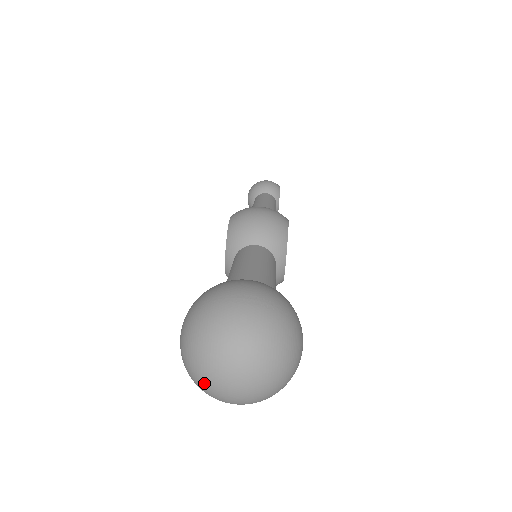
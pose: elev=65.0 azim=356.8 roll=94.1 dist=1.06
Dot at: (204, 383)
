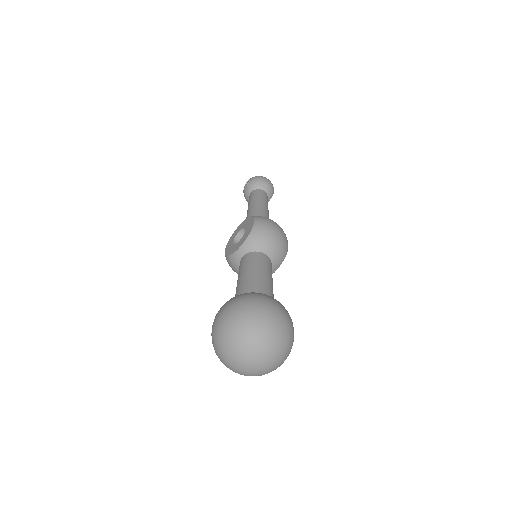
Dot at: (230, 356)
